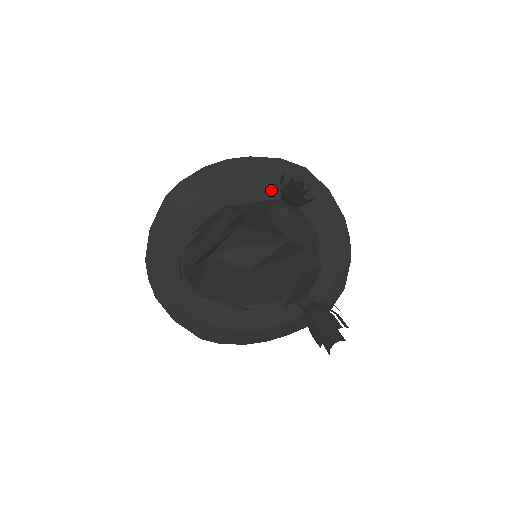
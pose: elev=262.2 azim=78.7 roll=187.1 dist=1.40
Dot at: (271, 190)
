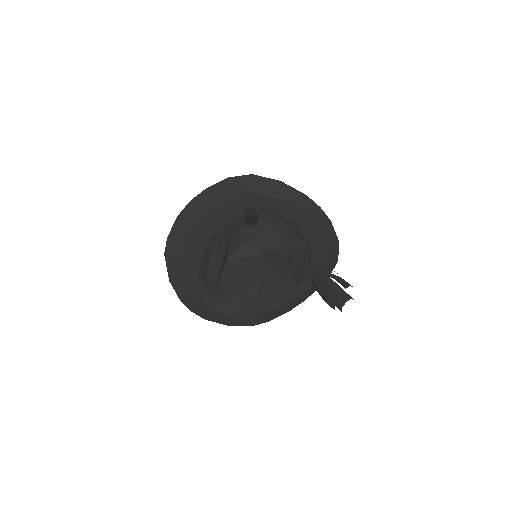
Dot at: (236, 208)
